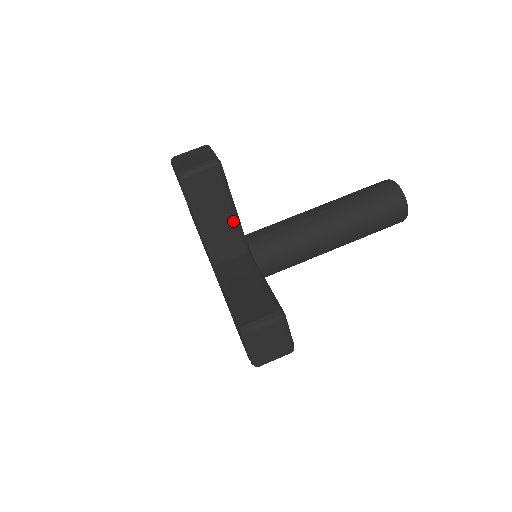
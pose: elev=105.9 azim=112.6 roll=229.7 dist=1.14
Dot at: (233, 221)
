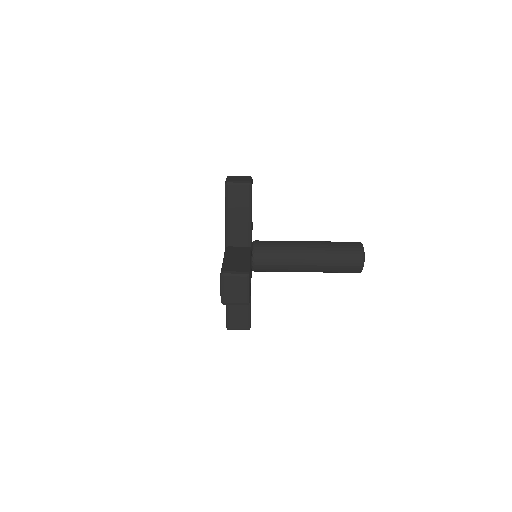
Dot at: occluded
